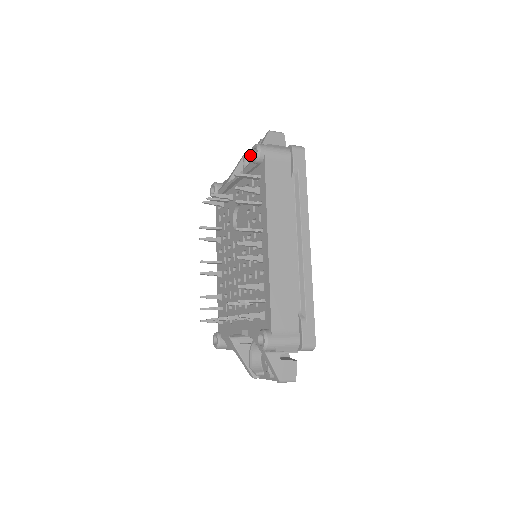
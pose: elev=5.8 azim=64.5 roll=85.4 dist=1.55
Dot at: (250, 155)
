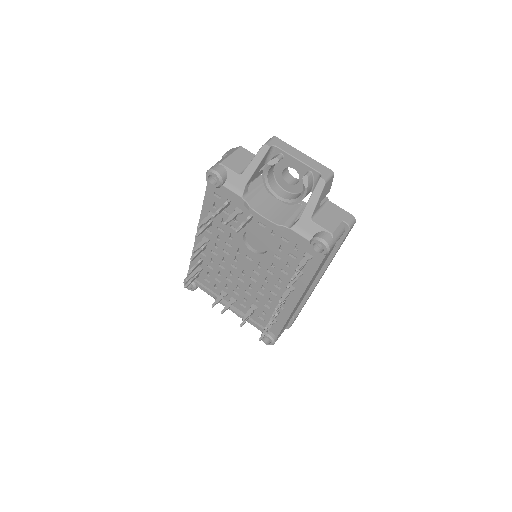
Dot at: (311, 242)
